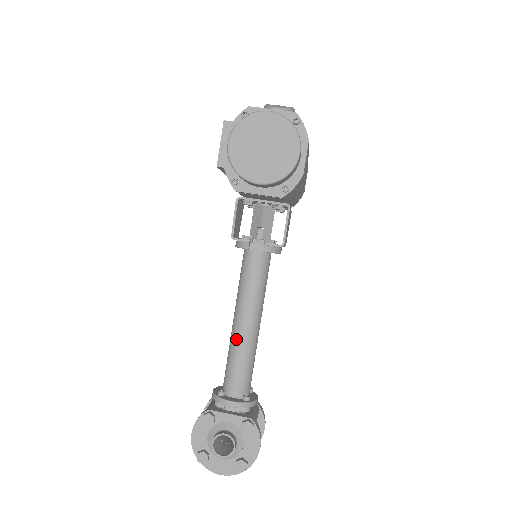
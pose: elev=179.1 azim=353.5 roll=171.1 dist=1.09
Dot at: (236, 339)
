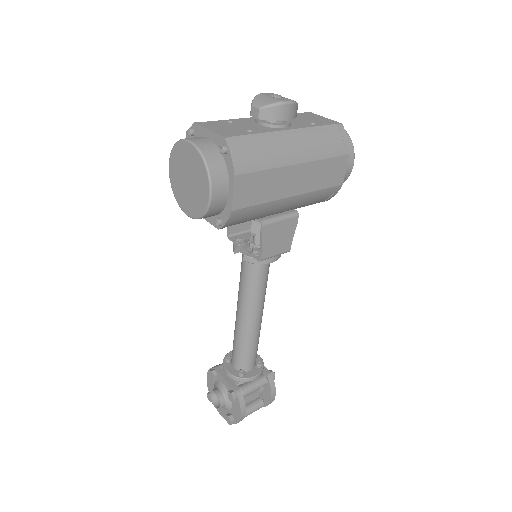
Dot at: (235, 324)
